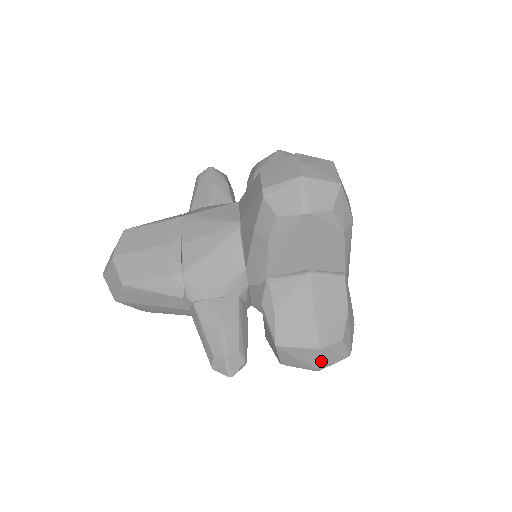
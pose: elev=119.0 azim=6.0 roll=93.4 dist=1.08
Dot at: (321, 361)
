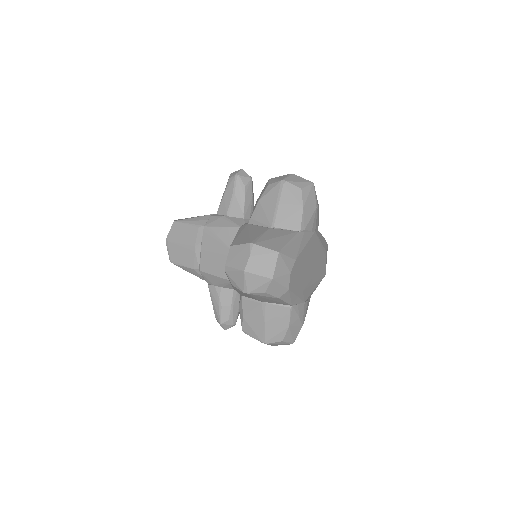
Dot at: occluded
